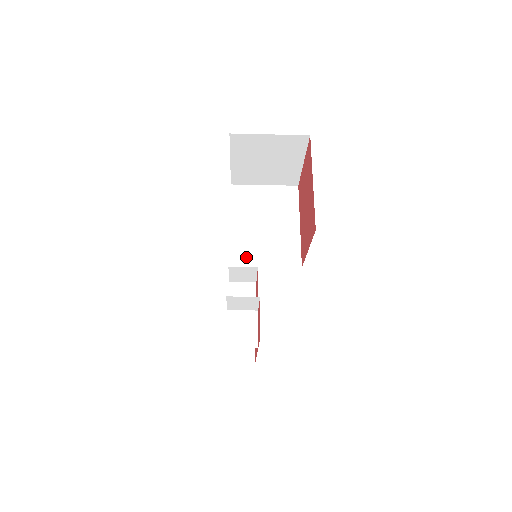
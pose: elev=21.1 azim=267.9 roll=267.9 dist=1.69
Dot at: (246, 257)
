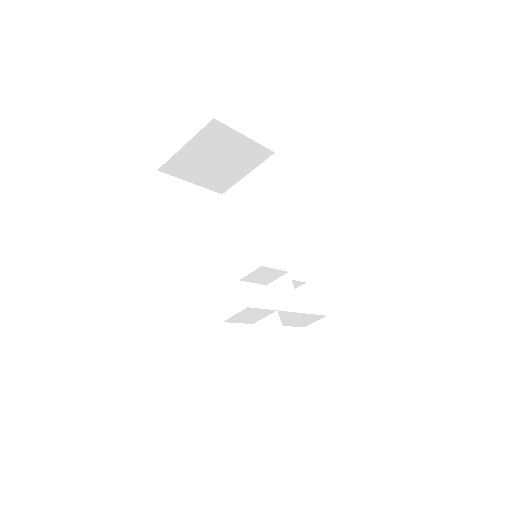
Dot at: (259, 257)
